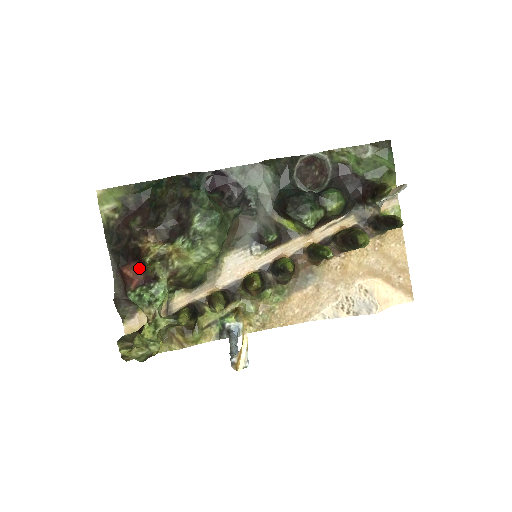
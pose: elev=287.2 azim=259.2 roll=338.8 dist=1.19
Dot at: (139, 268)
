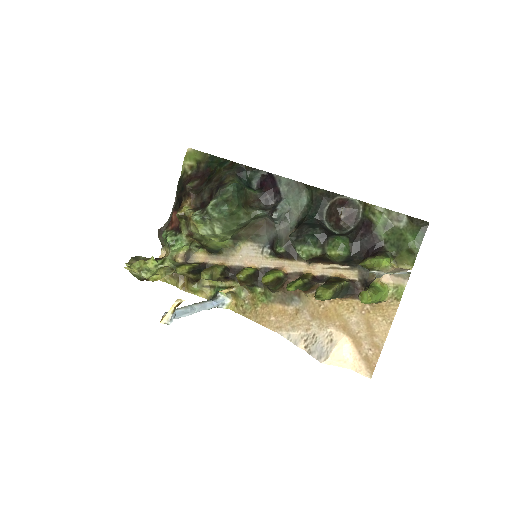
Dot at: occluded
